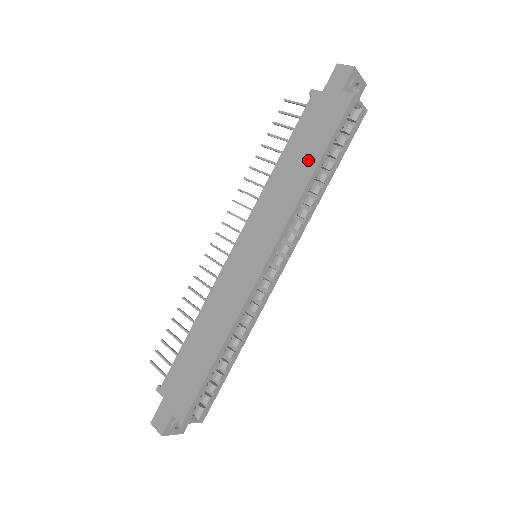
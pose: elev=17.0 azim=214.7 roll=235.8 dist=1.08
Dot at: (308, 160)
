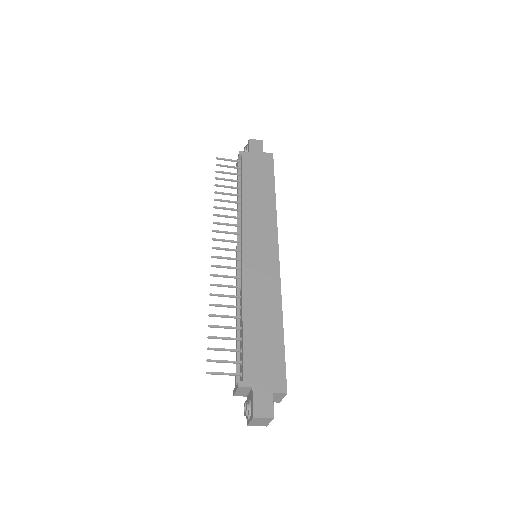
Dot at: (267, 188)
